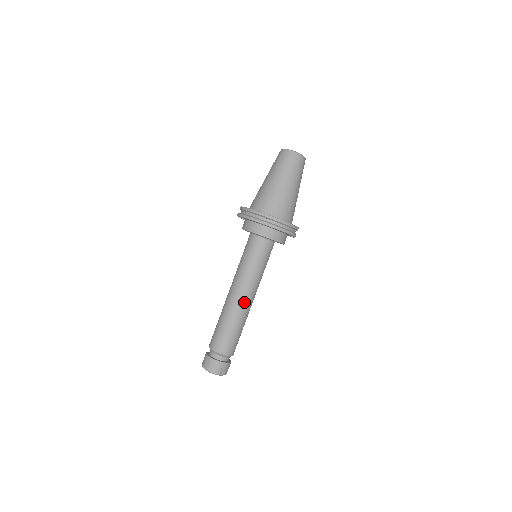
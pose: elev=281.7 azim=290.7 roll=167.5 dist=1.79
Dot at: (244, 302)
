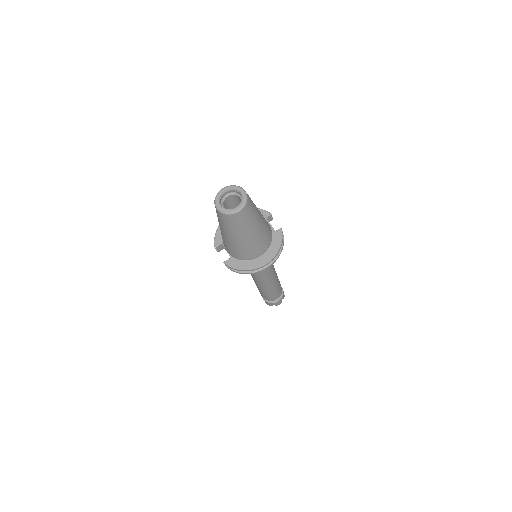
Dot at: (273, 279)
